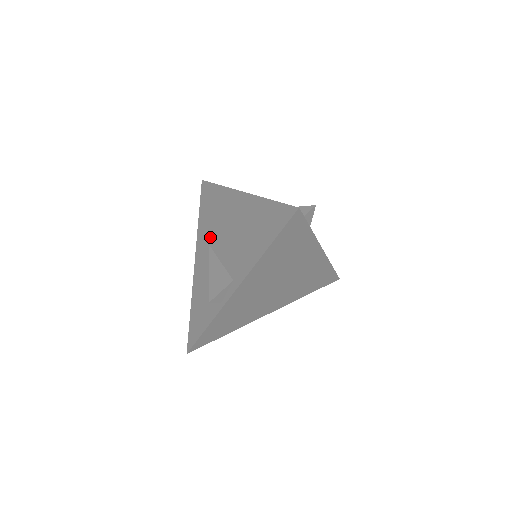
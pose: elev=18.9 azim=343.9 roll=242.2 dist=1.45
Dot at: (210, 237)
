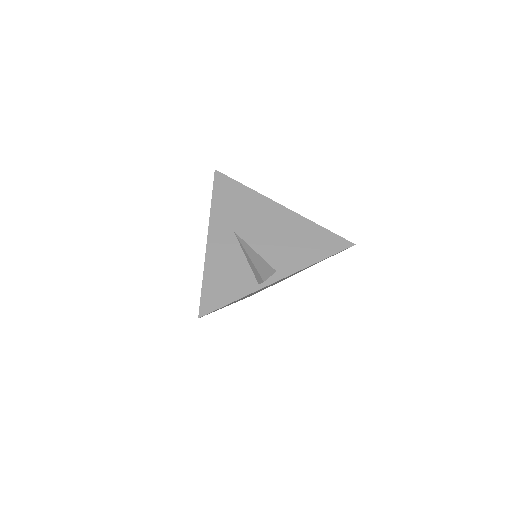
Dot at: (235, 225)
